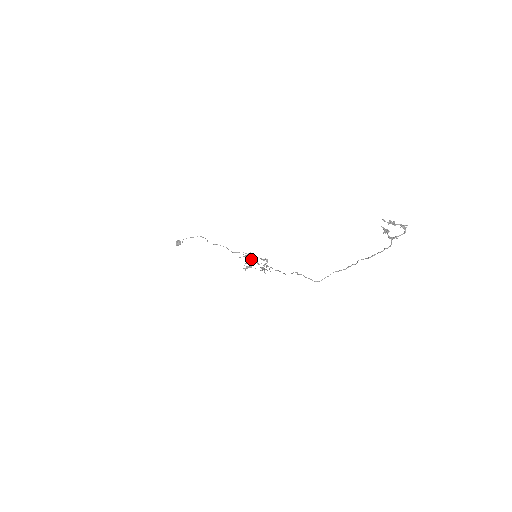
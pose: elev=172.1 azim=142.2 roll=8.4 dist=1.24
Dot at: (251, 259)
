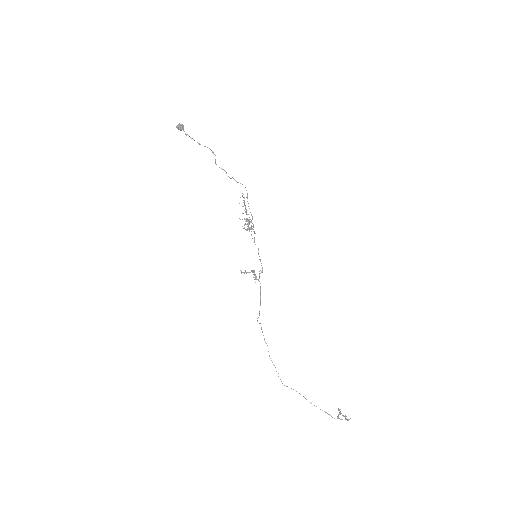
Dot at: occluded
